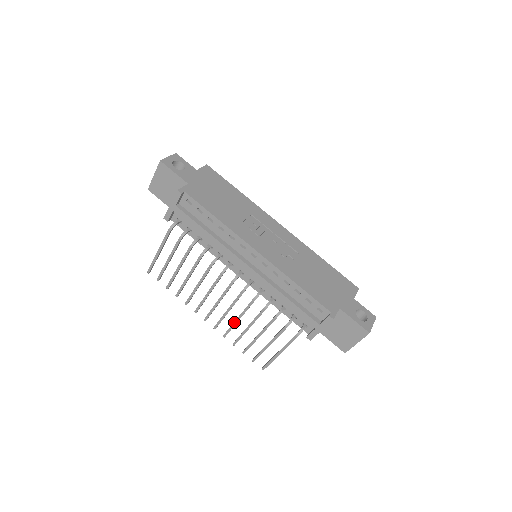
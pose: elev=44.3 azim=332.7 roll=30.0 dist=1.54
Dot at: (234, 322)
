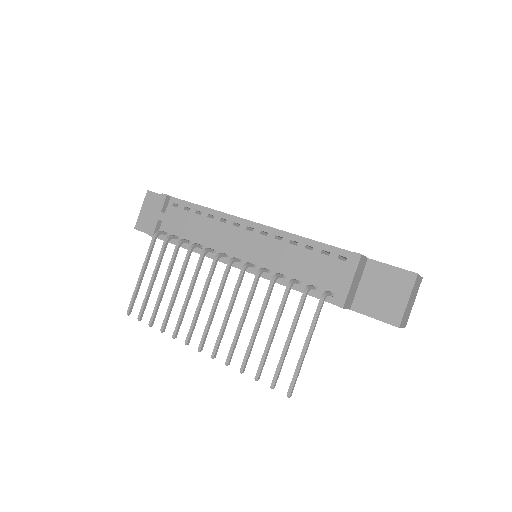
Dot at: (237, 328)
